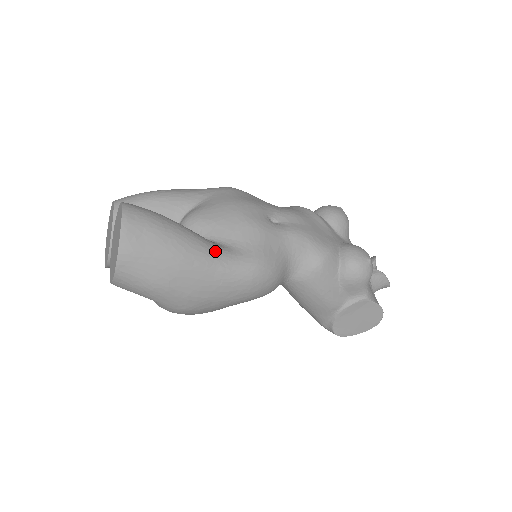
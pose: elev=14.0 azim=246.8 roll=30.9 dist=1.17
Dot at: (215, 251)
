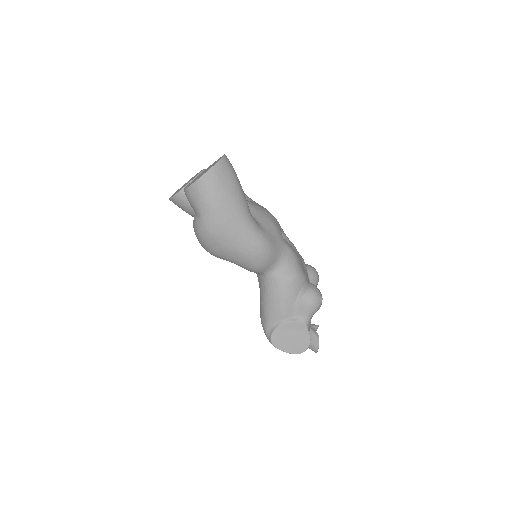
Dot at: (250, 214)
